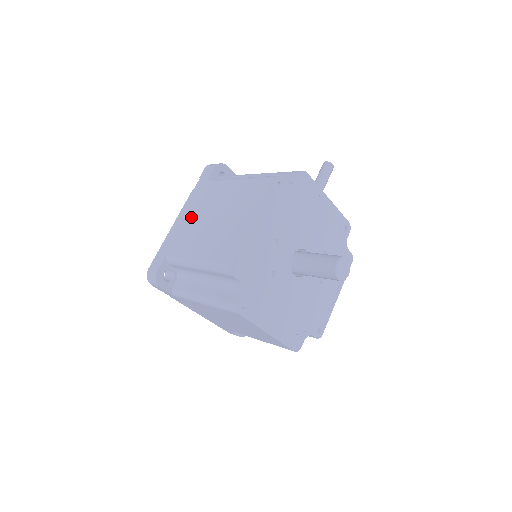
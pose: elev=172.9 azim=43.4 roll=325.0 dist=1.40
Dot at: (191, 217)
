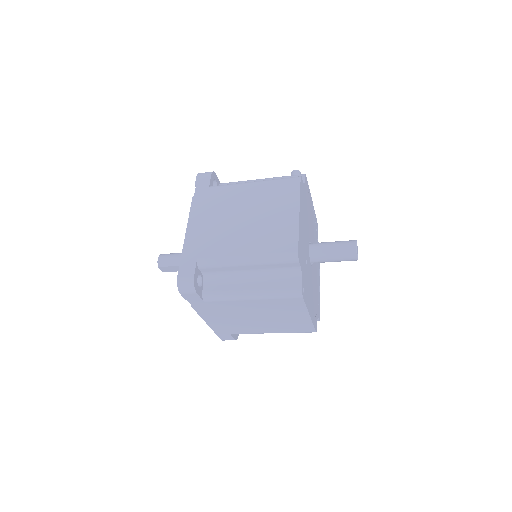
Dot at: (210, 221)
